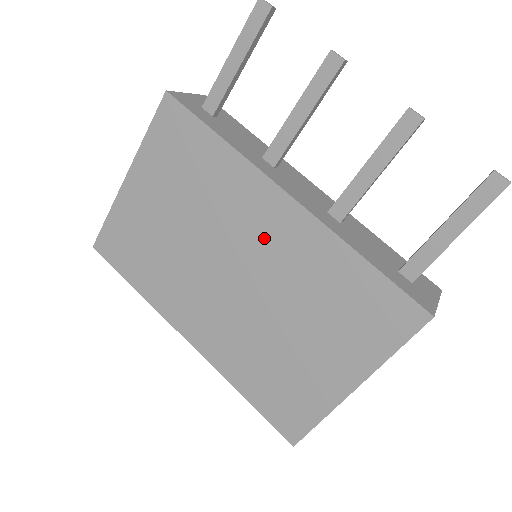
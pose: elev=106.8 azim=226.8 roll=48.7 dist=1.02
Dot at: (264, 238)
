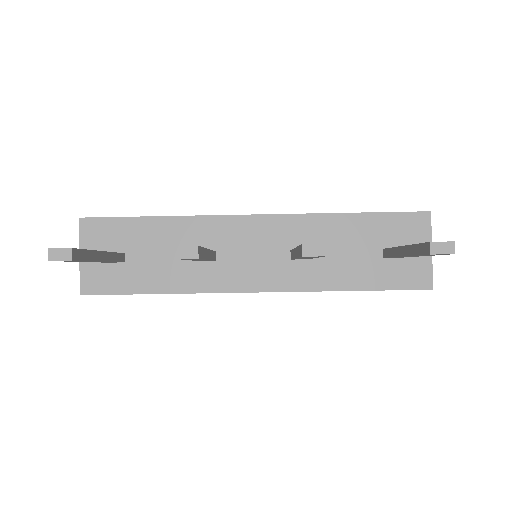
Dot at: occluded
